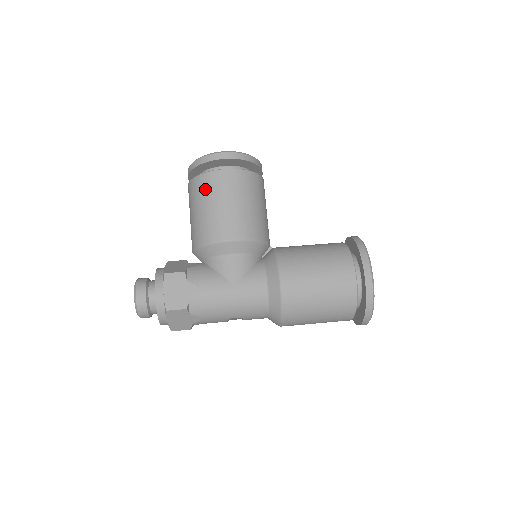
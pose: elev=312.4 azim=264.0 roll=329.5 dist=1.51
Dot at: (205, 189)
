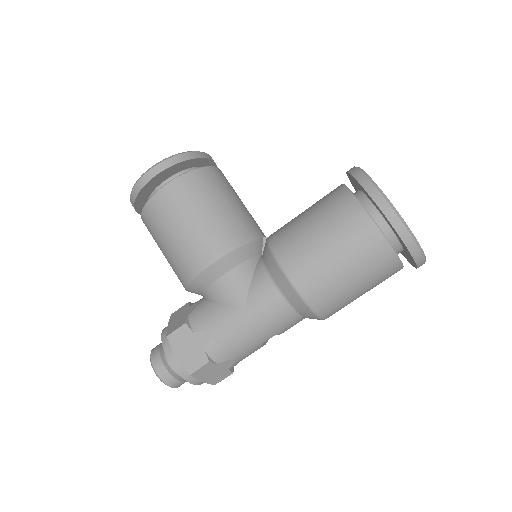
Dot at: (155, 222)
